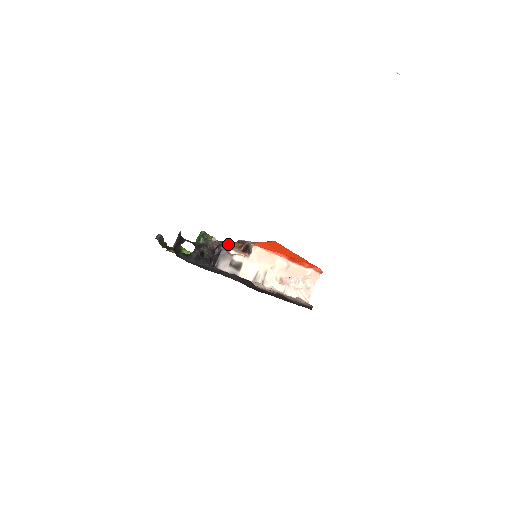
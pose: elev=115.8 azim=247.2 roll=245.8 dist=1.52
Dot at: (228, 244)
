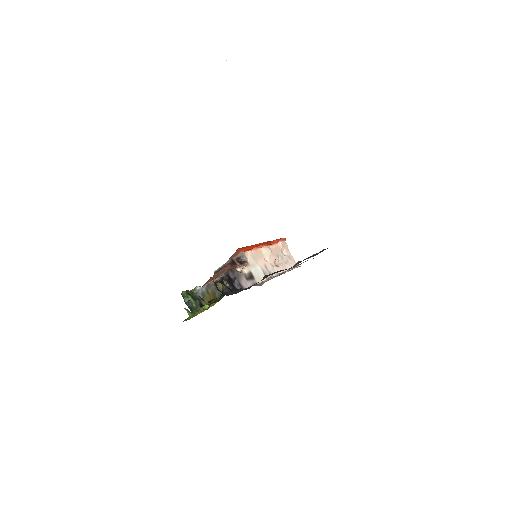
Dot at: (228, 269)
